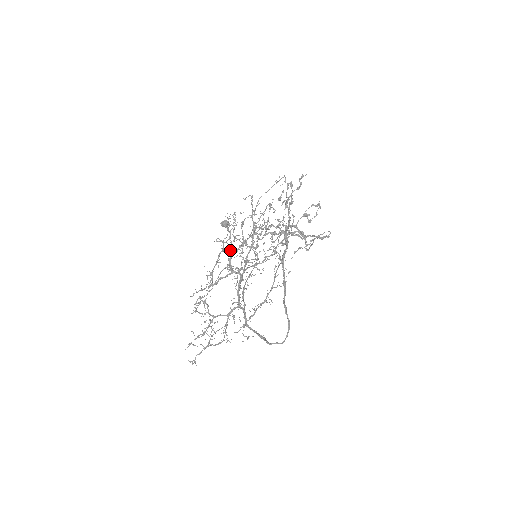
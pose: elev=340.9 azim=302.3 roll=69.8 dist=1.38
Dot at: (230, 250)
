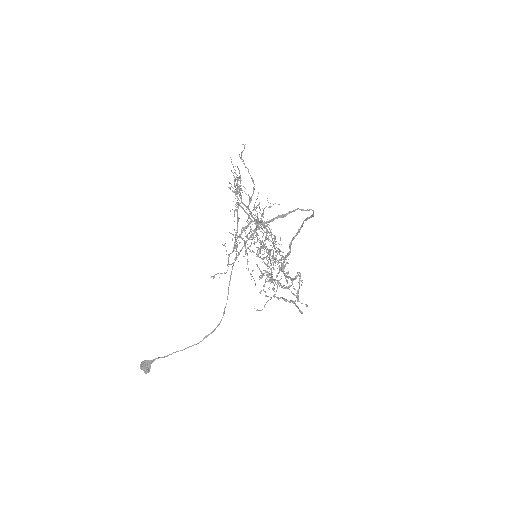
Dot at: (234, 247)
